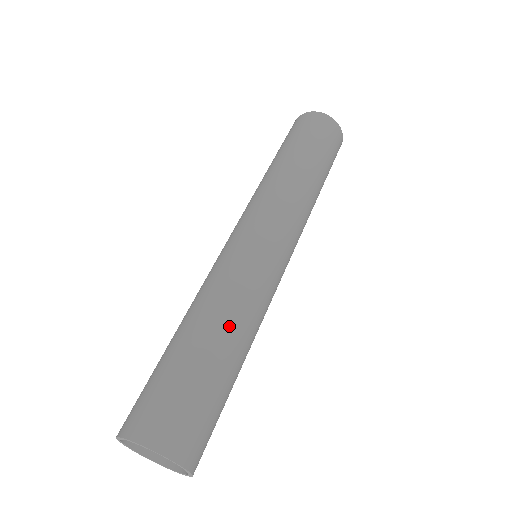
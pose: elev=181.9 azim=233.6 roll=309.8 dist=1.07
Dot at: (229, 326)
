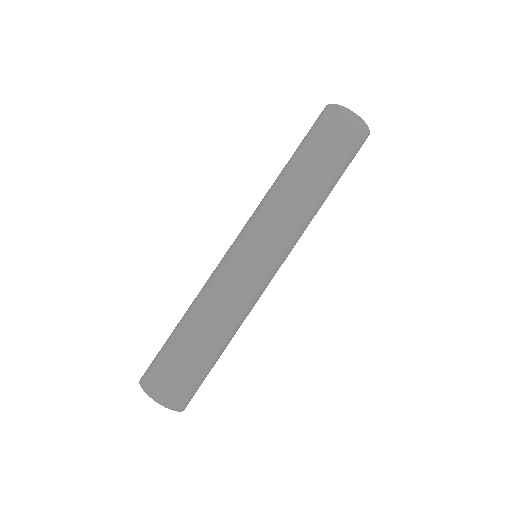
Dot at: (215, 326)
